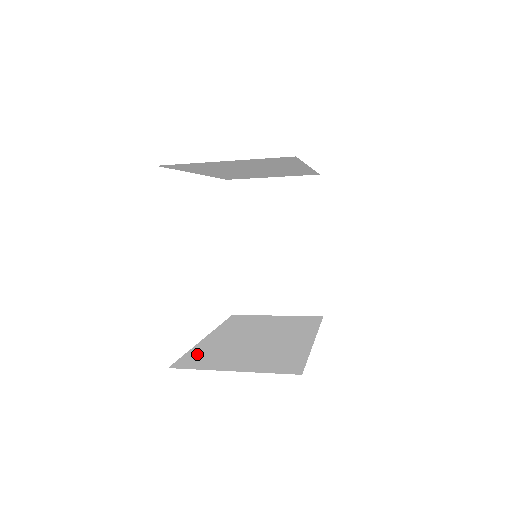
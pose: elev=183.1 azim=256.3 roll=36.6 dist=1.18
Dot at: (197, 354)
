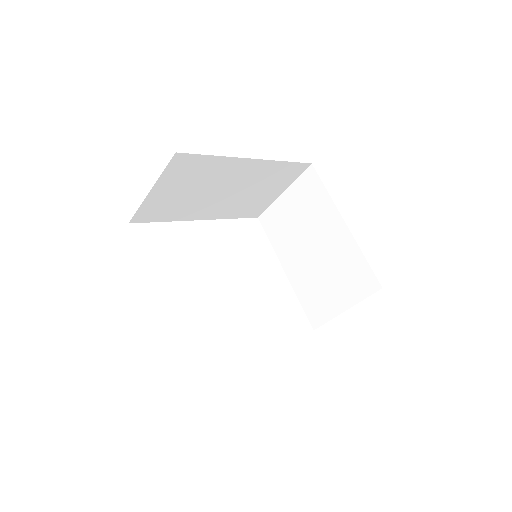
Dot at: occluded
